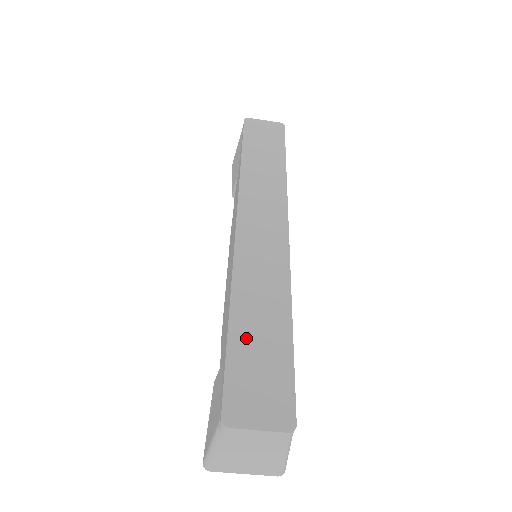
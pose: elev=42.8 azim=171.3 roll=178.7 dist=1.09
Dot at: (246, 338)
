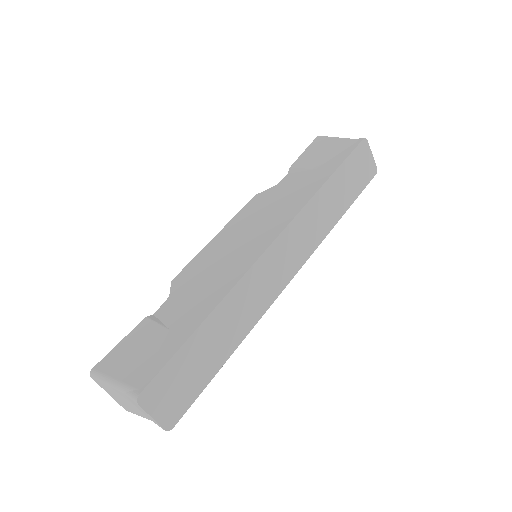
Dot at: (199, 346)
